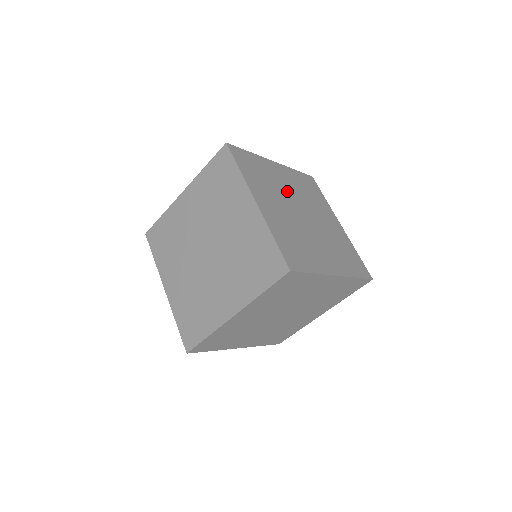
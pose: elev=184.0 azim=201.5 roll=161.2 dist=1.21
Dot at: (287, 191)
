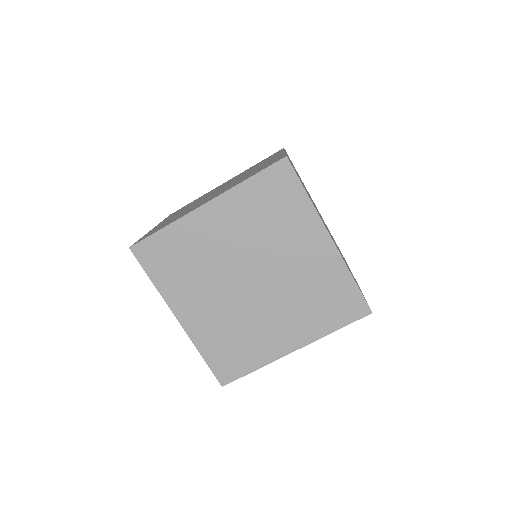
Dot at: occluded
